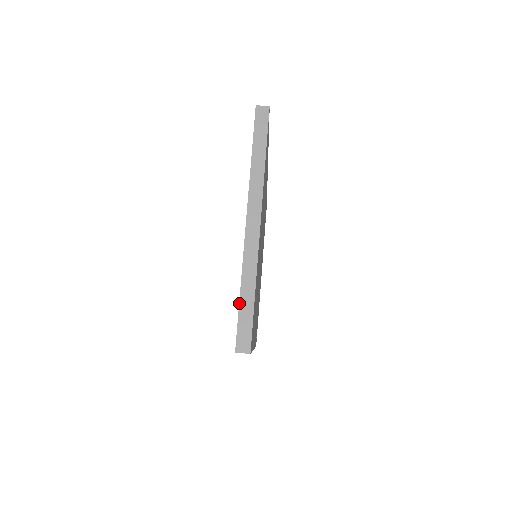
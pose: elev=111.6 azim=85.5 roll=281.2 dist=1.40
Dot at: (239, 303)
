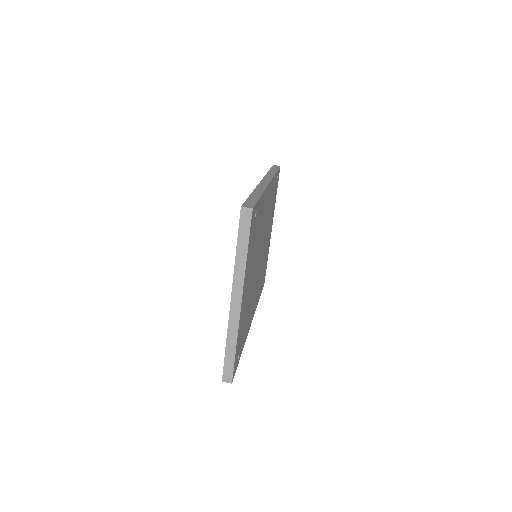
Dot at: (225, 353)
